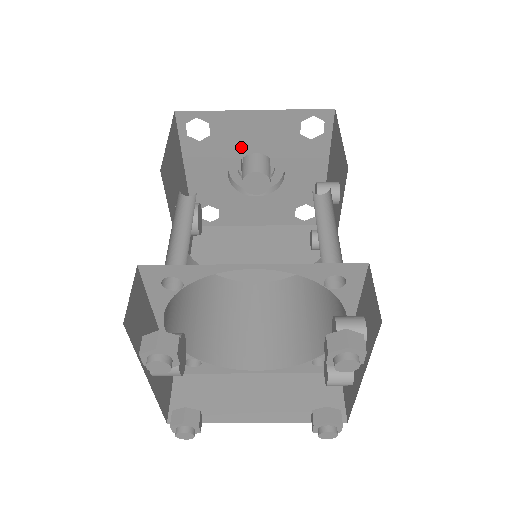
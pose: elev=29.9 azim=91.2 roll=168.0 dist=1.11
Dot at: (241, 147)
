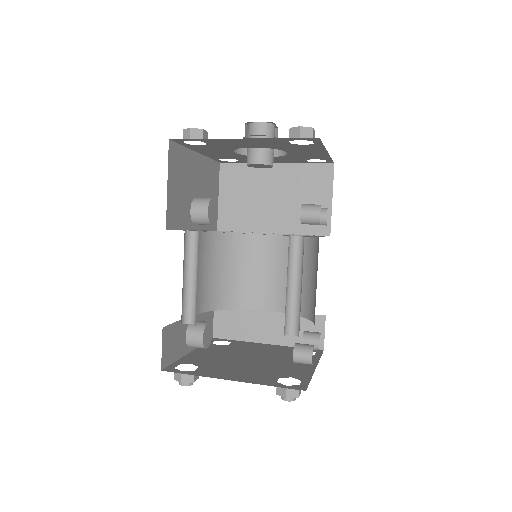
Dot at: (239, 146)
